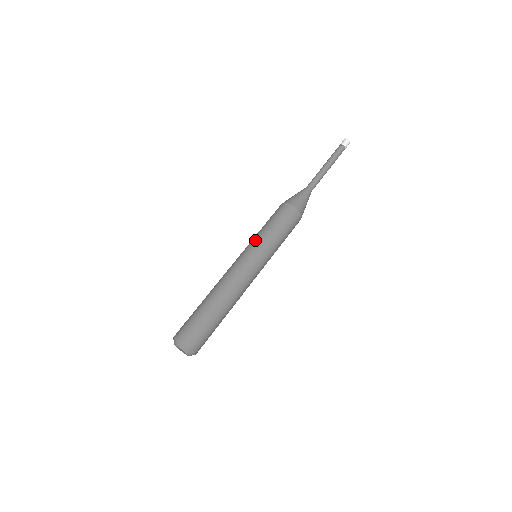
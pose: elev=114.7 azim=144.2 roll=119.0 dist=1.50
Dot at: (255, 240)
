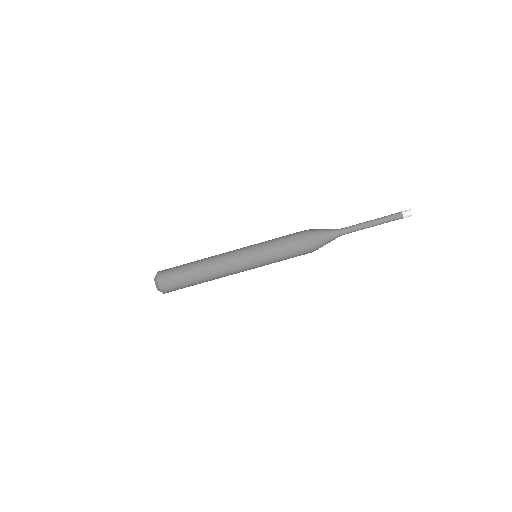
Dot at: (262, 246)
